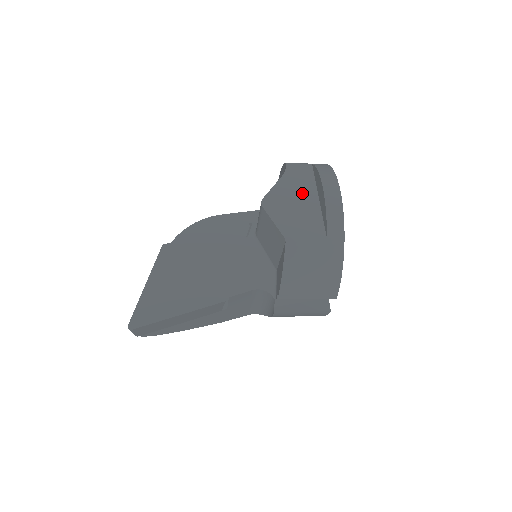
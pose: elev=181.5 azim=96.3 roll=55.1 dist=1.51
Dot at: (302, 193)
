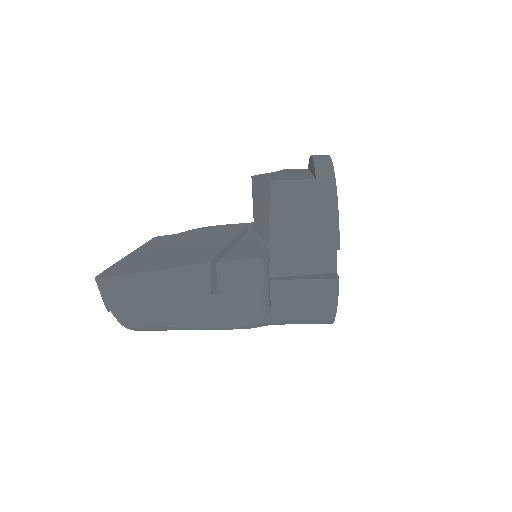
Dot at: (294, 173)
